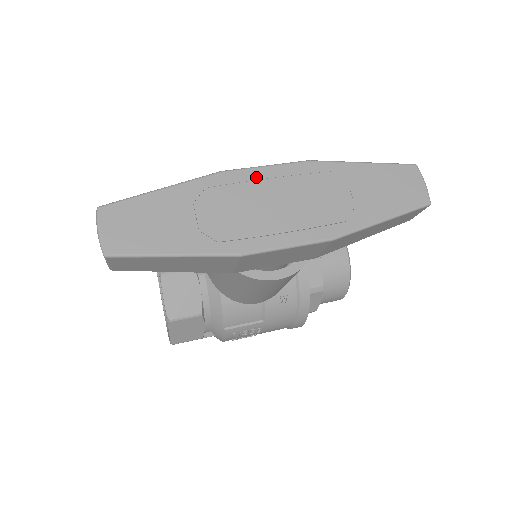
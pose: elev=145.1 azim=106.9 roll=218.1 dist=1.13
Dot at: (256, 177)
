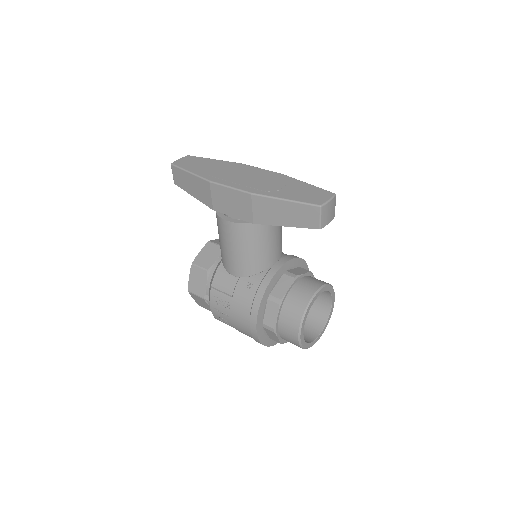
Dot at: (251, 169)
